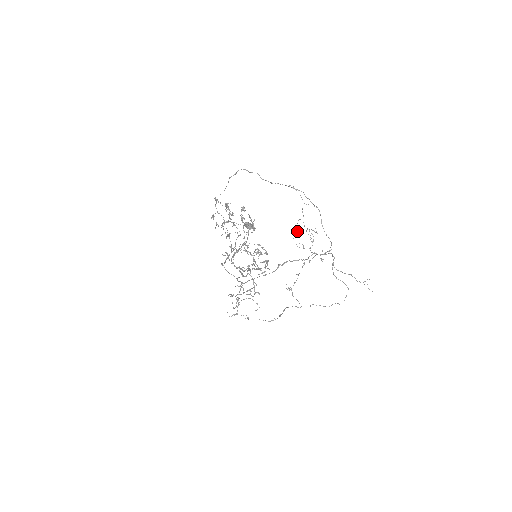
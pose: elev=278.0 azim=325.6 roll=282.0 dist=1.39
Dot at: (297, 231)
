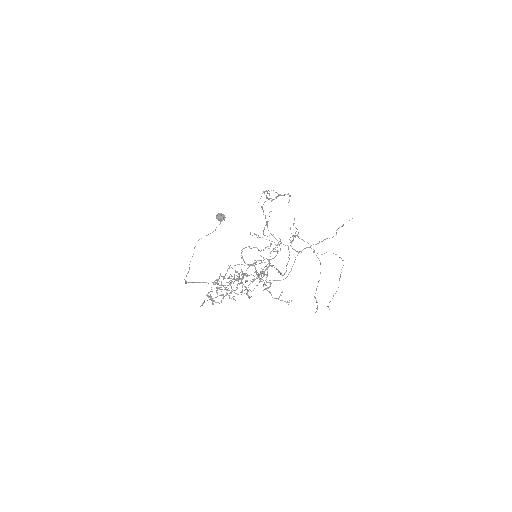
Dot at: (259, 237)
